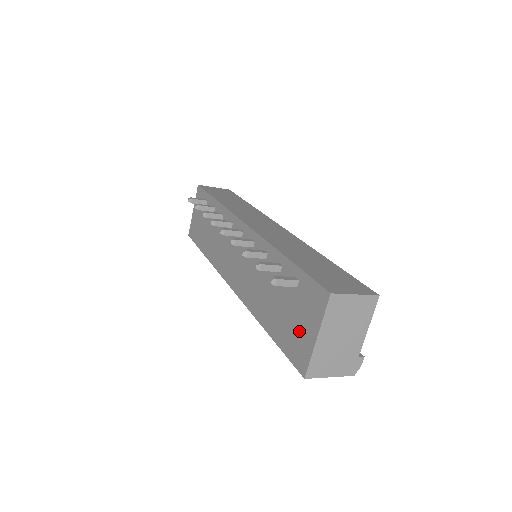
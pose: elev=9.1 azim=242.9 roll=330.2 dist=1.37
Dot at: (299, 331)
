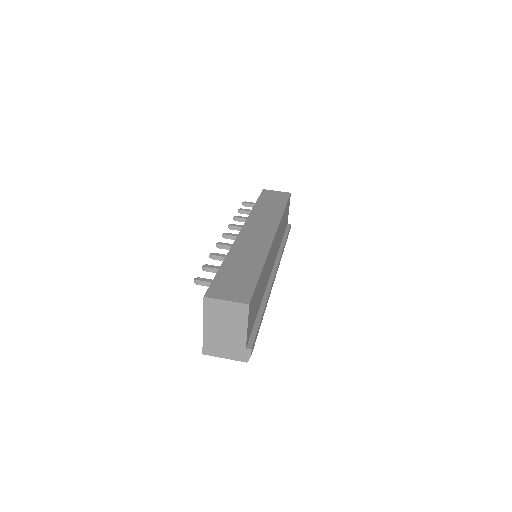
Dot at: occluded
